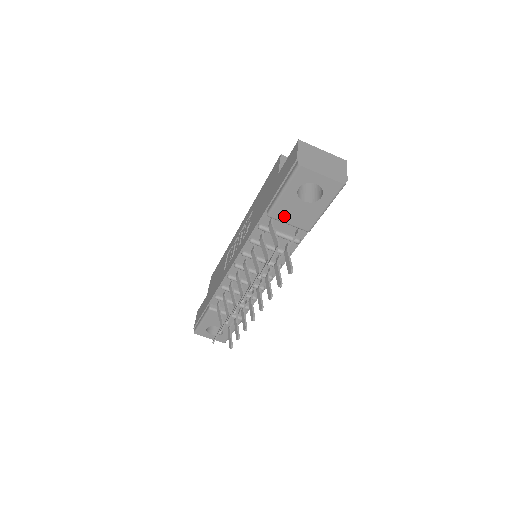
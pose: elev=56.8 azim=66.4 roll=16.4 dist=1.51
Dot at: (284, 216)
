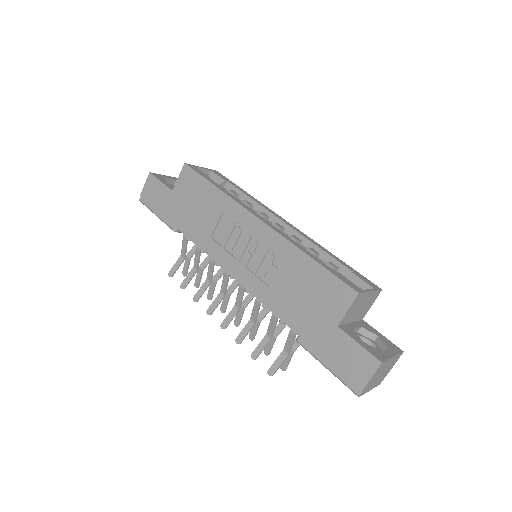
Dot at: occluded
